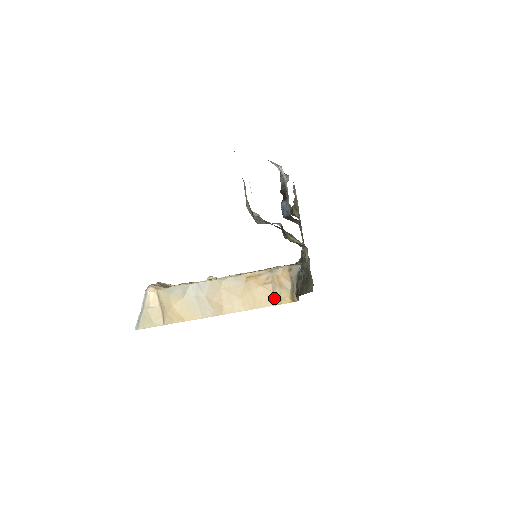
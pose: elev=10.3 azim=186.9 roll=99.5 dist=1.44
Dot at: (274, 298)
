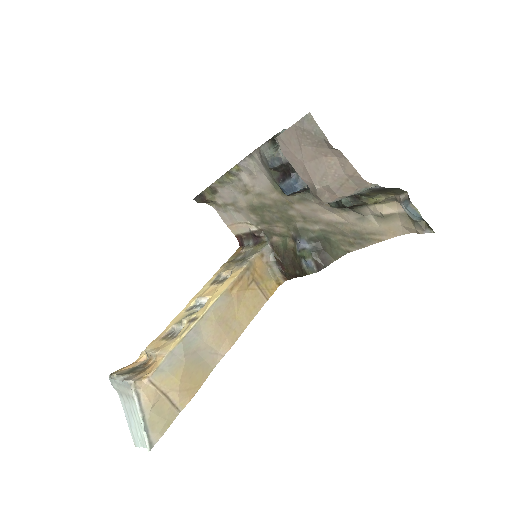
Dot at: (263, 294)
